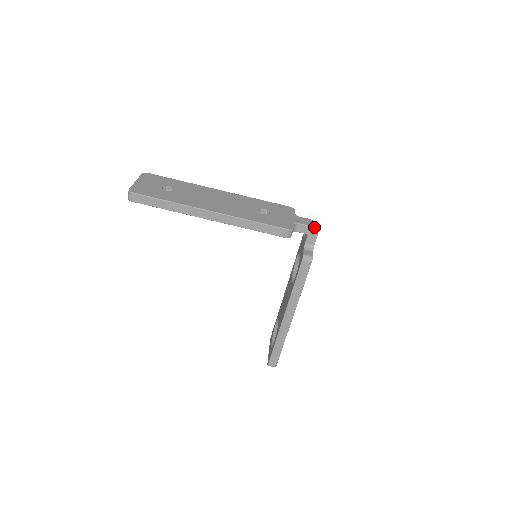
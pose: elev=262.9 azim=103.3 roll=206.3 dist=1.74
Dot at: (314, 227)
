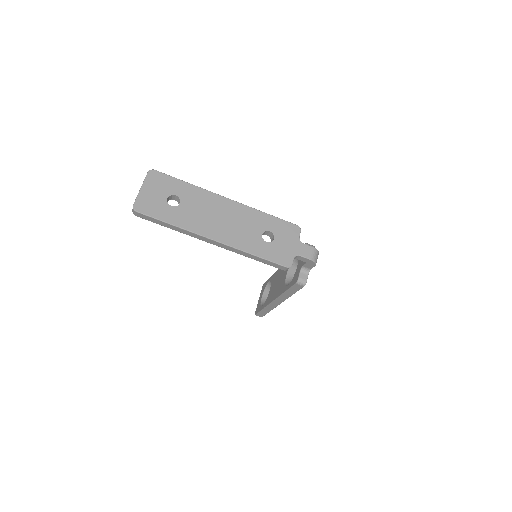
Dot at: (314, 260)
